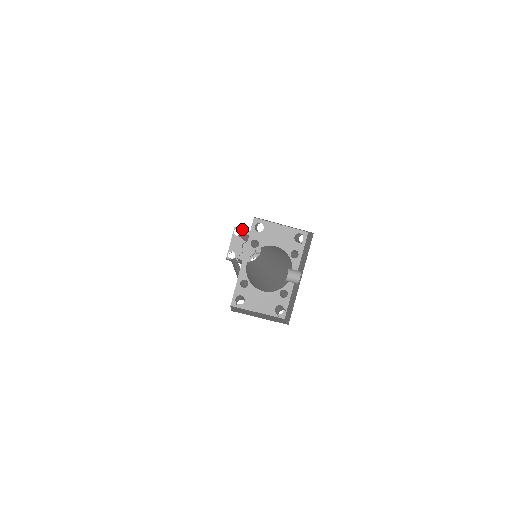
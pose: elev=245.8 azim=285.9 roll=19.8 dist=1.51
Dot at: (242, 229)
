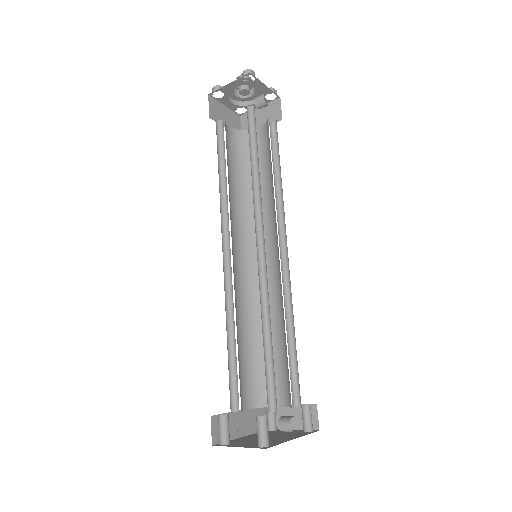
Dot at: (218, 90)
